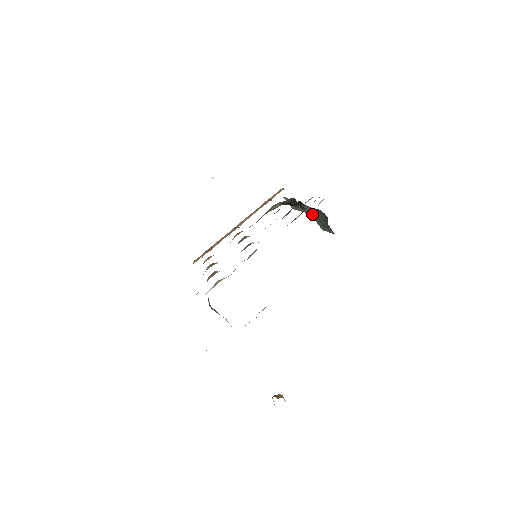
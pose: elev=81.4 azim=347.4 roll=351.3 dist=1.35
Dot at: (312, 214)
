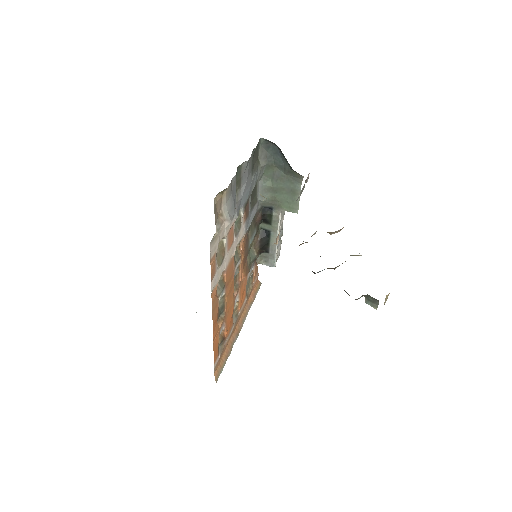
Dot at: (276, 196)
